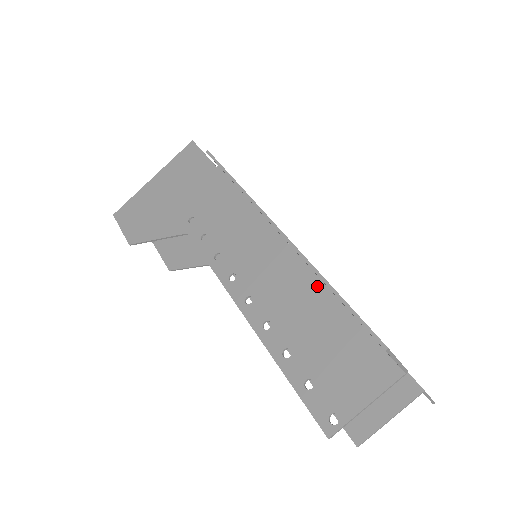
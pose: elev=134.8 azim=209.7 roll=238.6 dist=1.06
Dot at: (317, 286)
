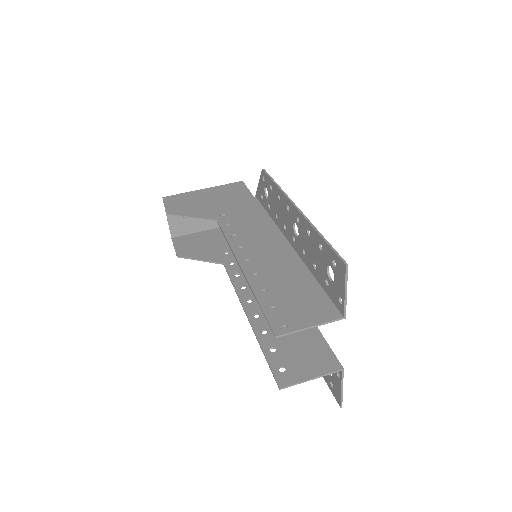
Dot at: (301, 265)
